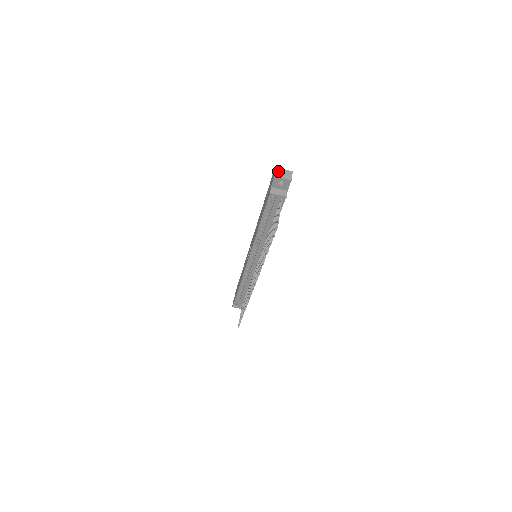
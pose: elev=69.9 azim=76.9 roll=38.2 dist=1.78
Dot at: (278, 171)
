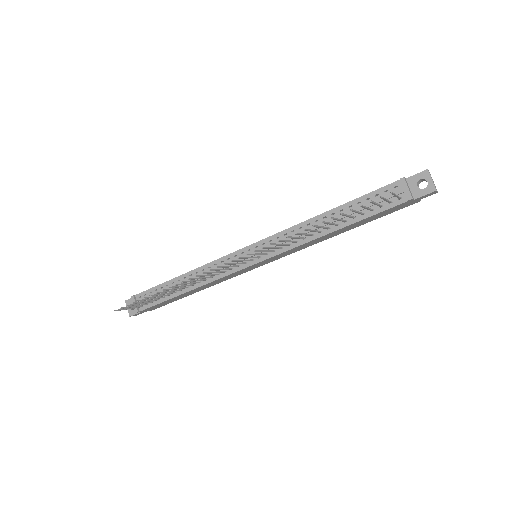
Dot at: (430, 174)
